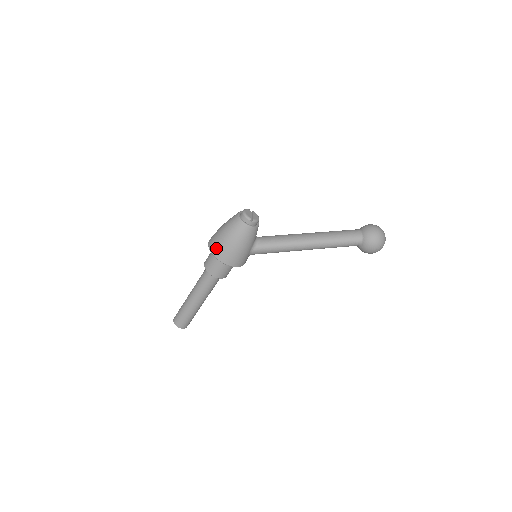
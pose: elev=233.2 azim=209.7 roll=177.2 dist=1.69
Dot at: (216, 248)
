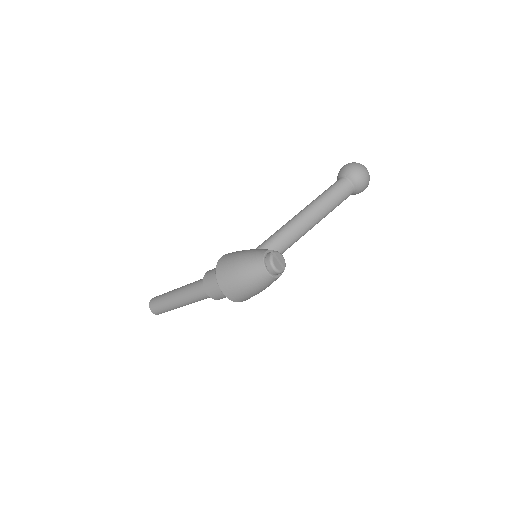
Dot at: (241, 299)
